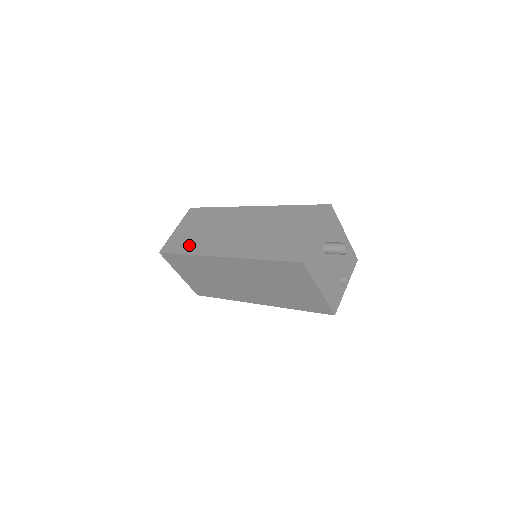
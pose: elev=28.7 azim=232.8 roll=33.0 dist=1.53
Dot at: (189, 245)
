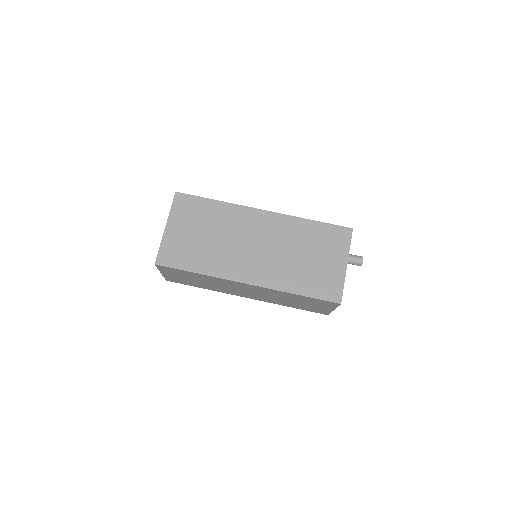
Dot at: occluded
